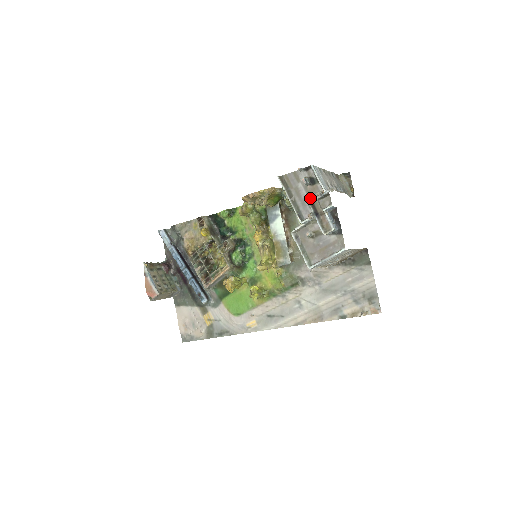
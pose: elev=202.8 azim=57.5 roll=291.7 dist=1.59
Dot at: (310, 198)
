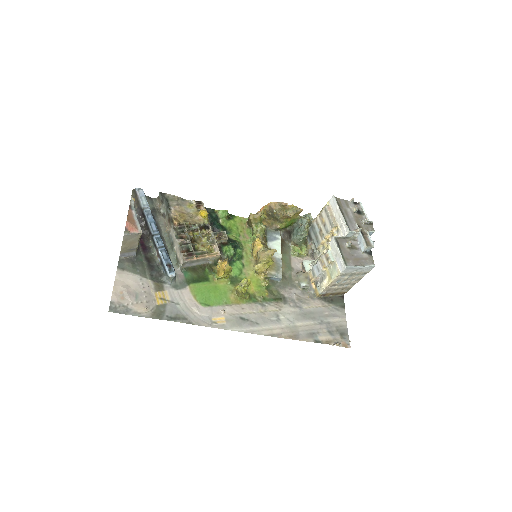
Dot at: (356, 220)
